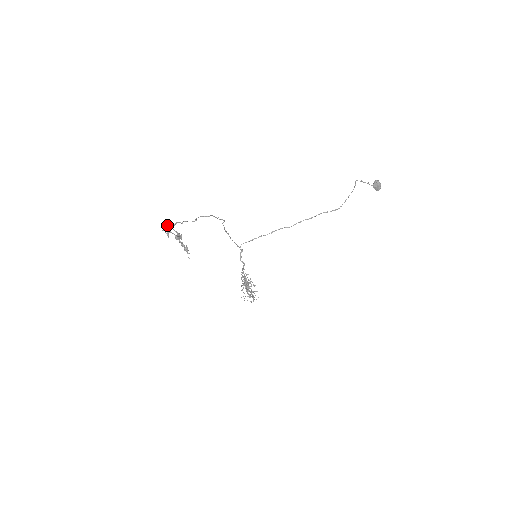
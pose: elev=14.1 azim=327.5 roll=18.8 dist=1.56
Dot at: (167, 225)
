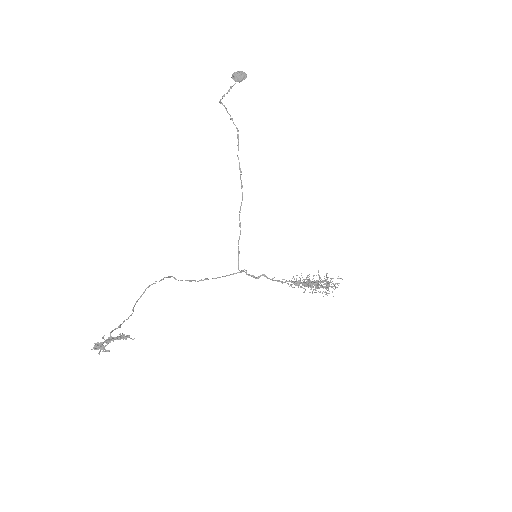
Dot at: (96, 346)
